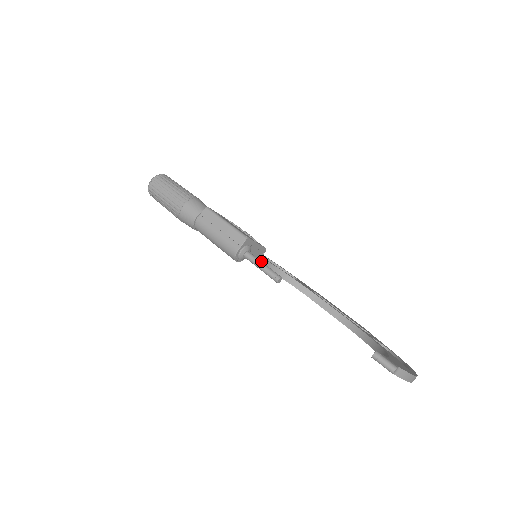
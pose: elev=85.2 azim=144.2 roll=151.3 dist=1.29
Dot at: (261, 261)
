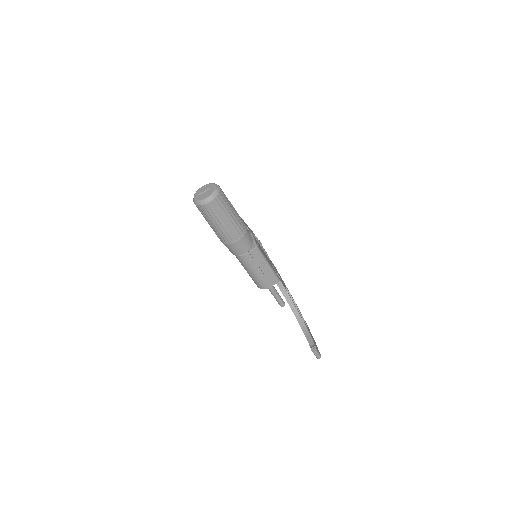
Dot at: (276, 290)
